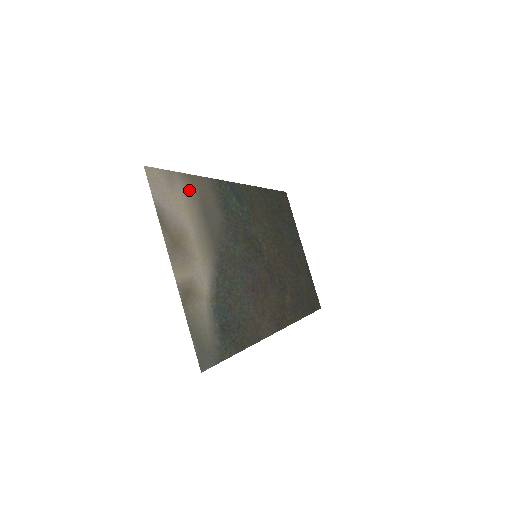
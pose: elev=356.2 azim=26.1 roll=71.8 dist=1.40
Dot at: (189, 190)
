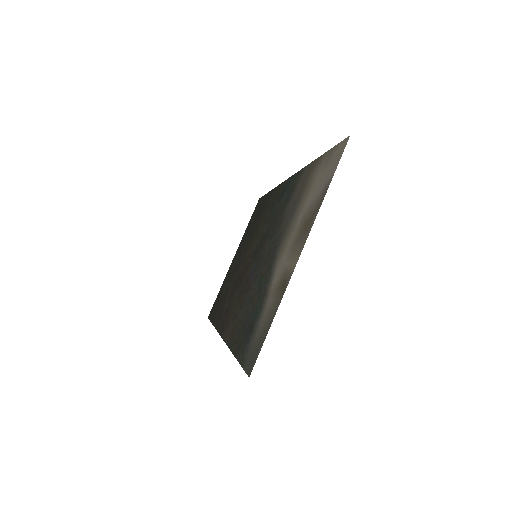
Dot at: (314, 173)
